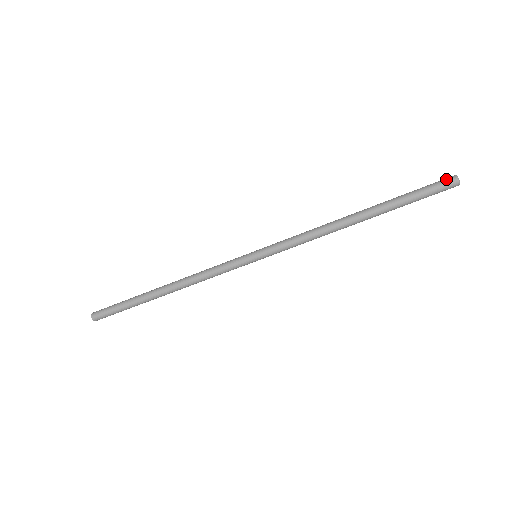
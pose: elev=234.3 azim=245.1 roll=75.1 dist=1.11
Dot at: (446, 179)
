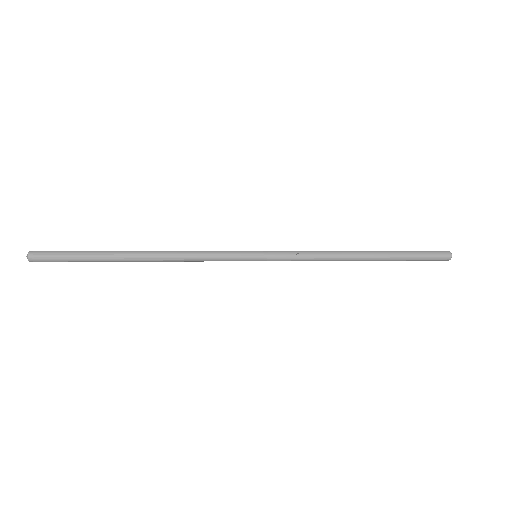
Dot at: (443, 254)
